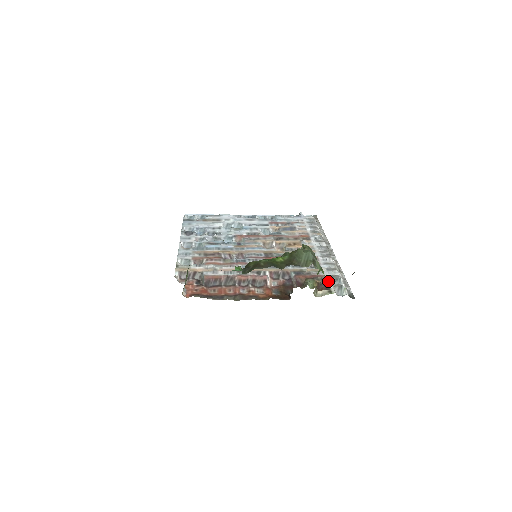
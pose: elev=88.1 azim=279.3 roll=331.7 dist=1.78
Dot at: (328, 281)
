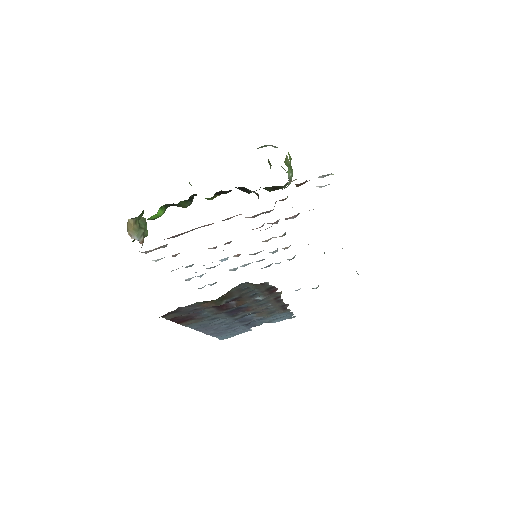
Dot at: occluded
